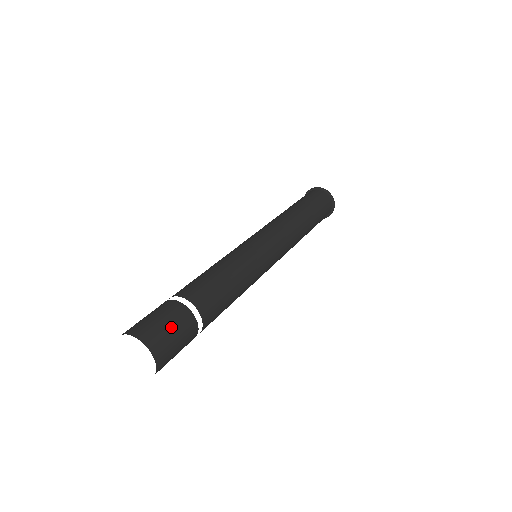
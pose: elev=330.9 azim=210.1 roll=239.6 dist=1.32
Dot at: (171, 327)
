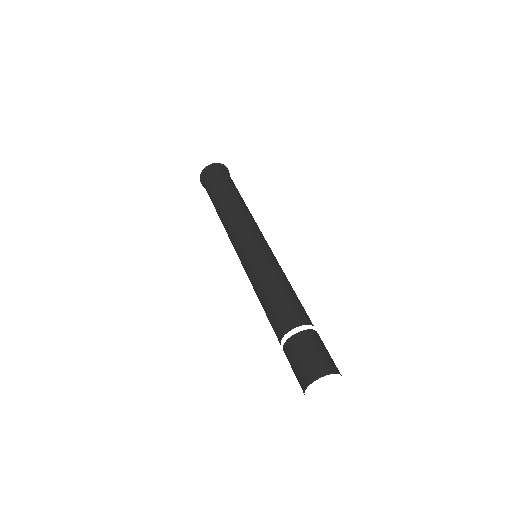
Dot at: (327, 351)
